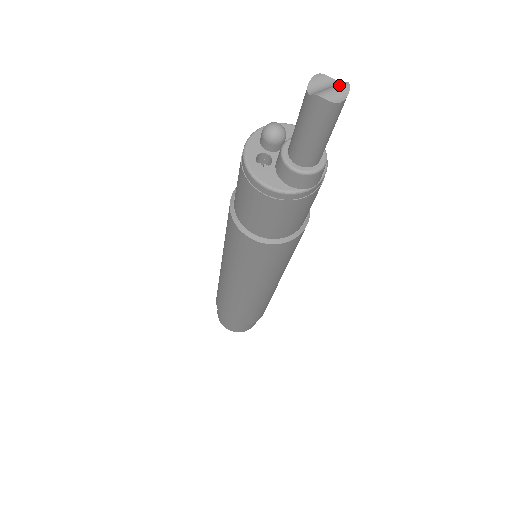
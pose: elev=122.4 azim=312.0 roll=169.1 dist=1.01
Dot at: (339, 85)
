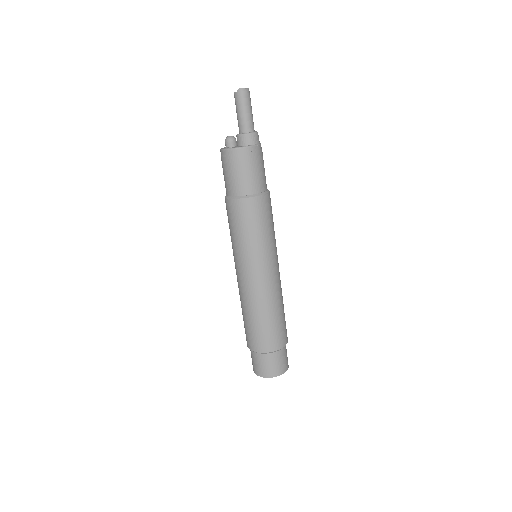
Dot at: occluded
